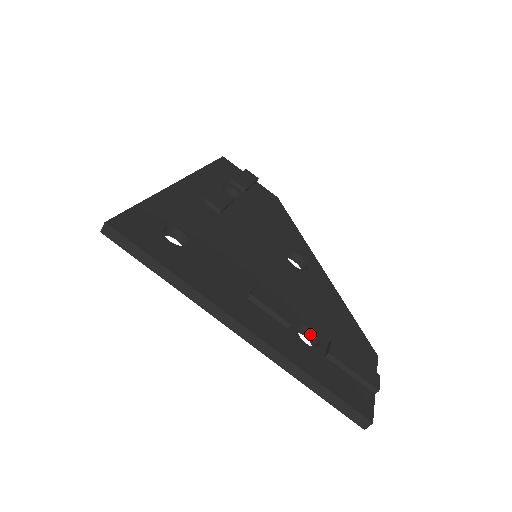
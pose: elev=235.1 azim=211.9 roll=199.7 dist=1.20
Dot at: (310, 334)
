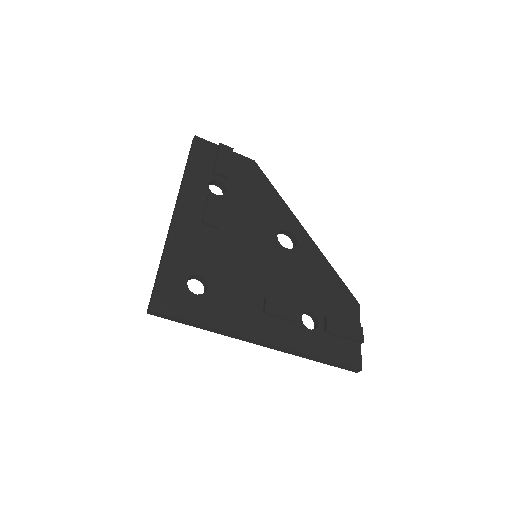
Dot at: (310, 314)
